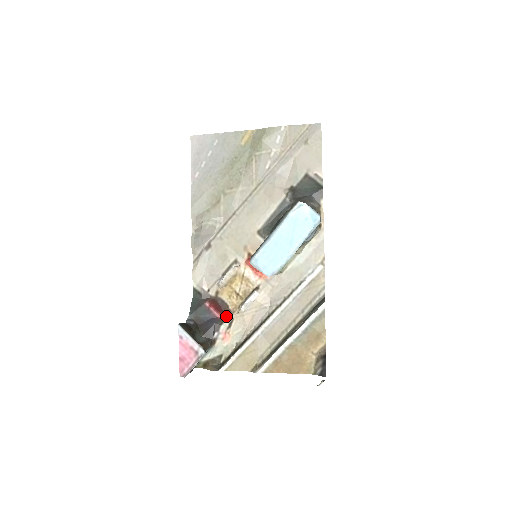
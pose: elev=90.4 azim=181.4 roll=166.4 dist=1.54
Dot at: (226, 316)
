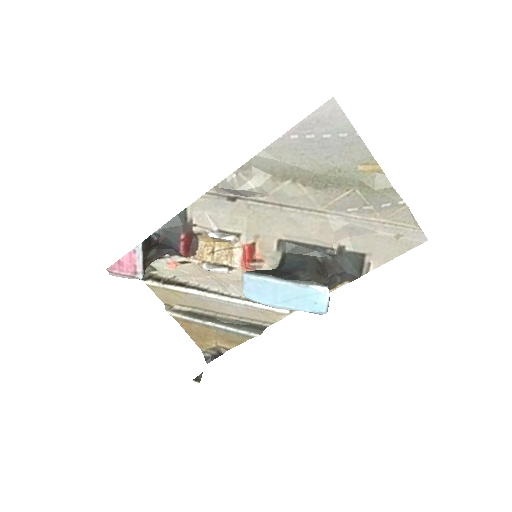
Dot at: (188, 255)
